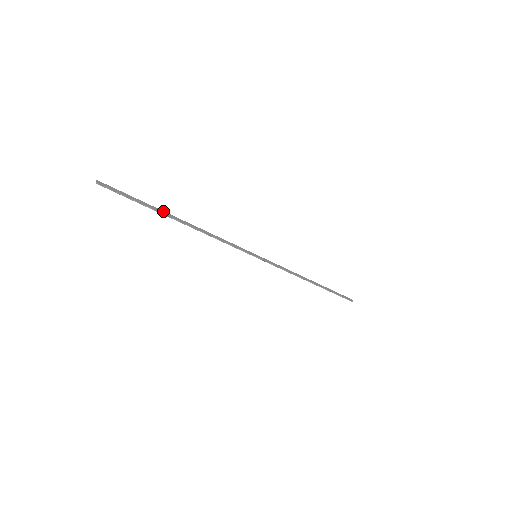
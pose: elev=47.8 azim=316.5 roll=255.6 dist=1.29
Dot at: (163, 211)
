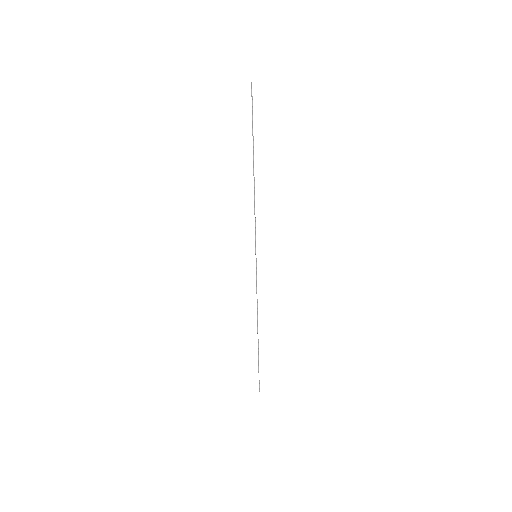
Dot at: occluded
